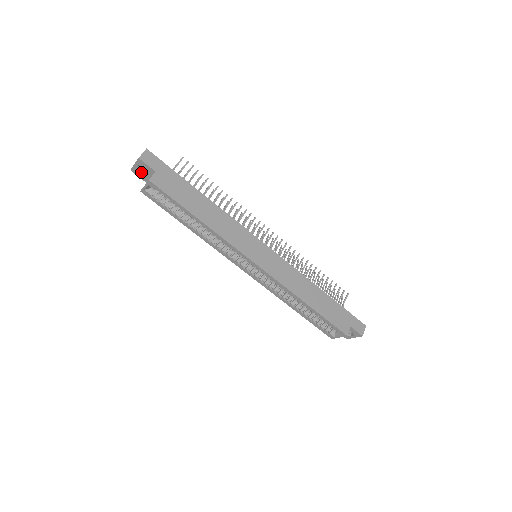
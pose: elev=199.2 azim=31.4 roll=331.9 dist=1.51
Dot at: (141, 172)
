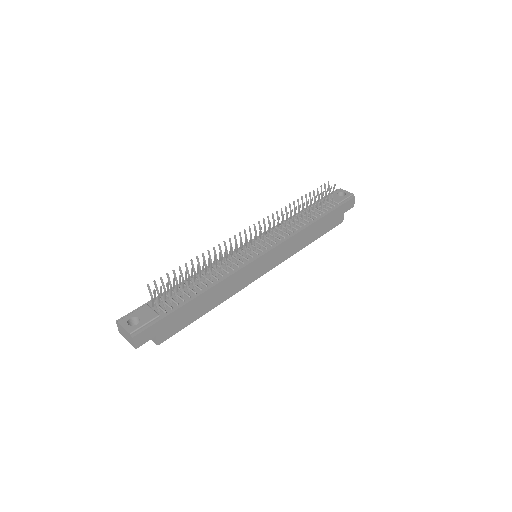
Dot at: occluded
